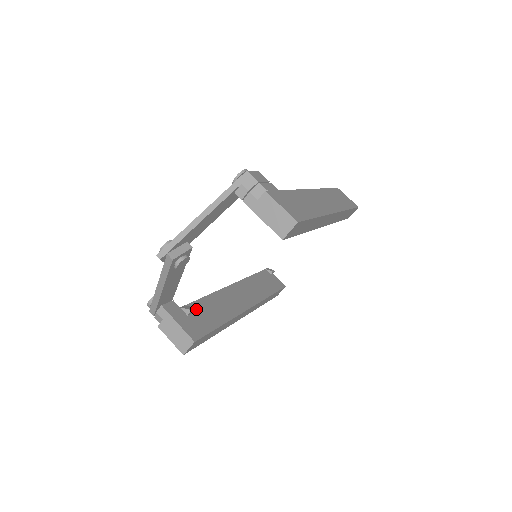
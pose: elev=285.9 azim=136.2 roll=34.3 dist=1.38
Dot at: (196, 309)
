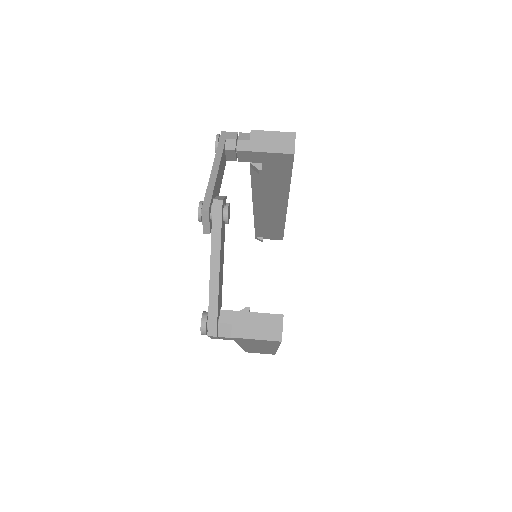
Dot at: occluded
